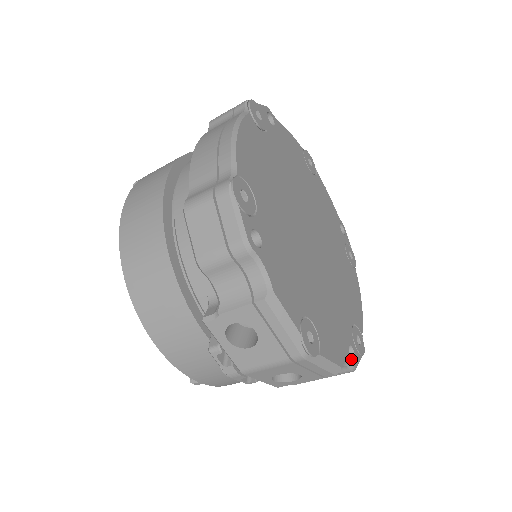
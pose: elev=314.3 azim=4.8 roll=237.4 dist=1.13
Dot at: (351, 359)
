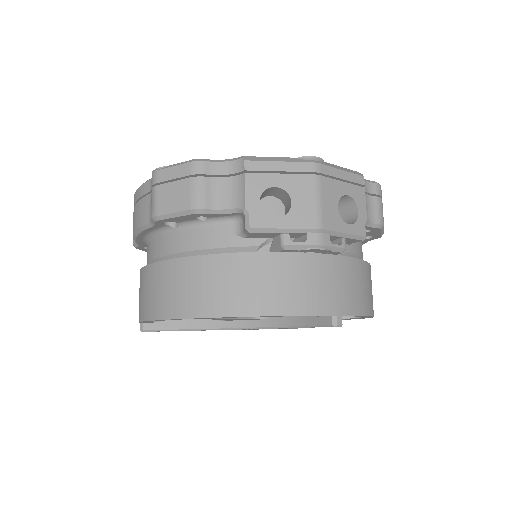
Dot at: occluded
